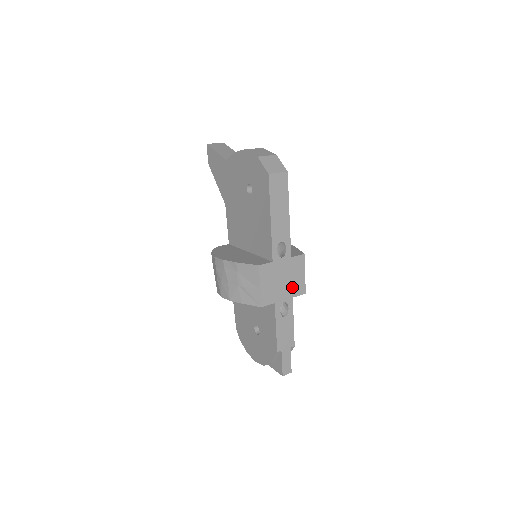
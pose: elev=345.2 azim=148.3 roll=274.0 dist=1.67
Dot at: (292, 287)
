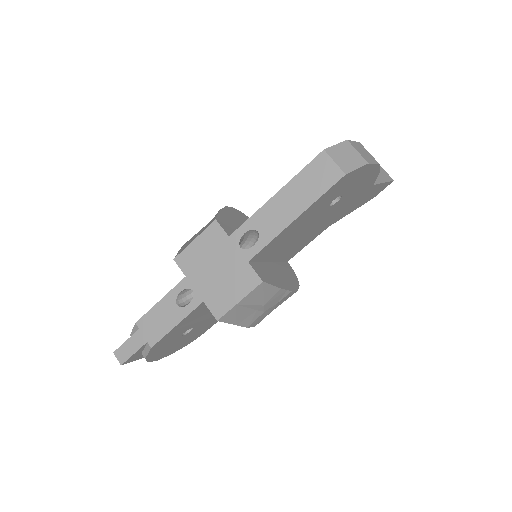
Dot at: (215, 291)
